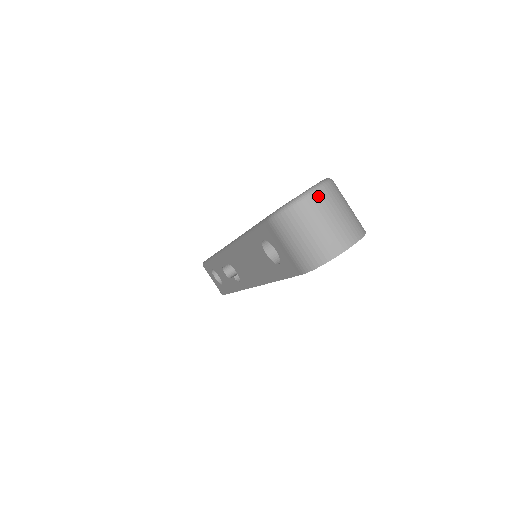
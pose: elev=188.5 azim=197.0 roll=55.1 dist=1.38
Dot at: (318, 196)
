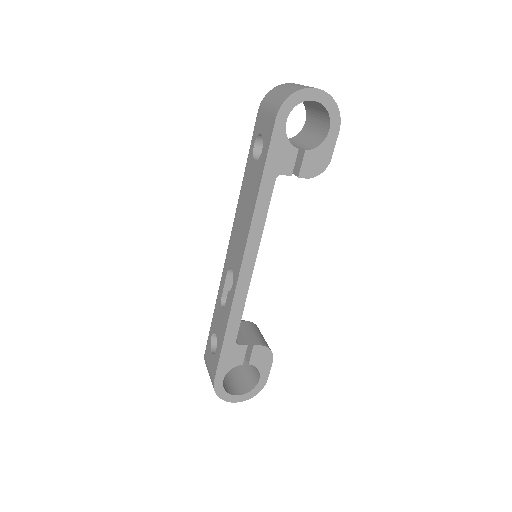
Dot at: occluded
